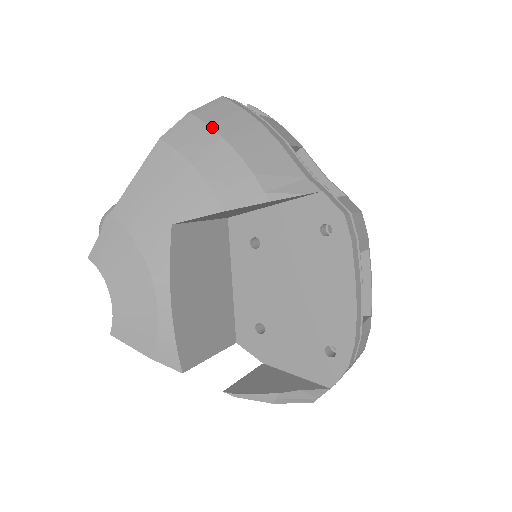
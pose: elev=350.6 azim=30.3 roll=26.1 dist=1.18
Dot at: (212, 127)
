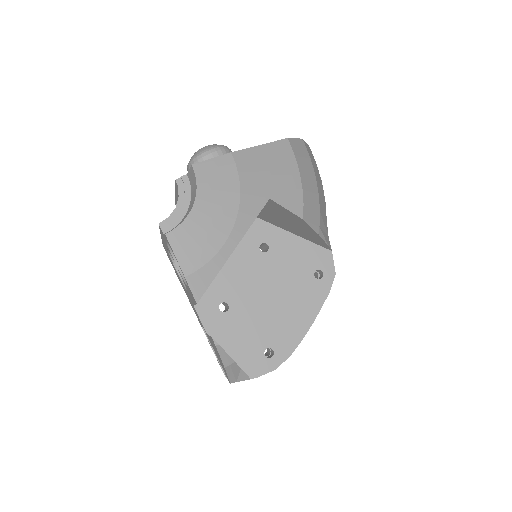
Dot at: occluded
